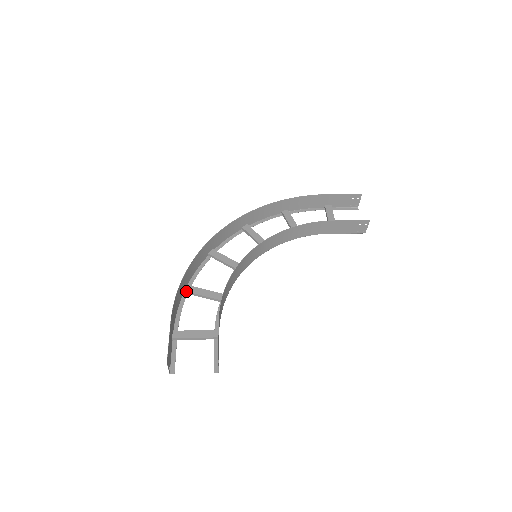
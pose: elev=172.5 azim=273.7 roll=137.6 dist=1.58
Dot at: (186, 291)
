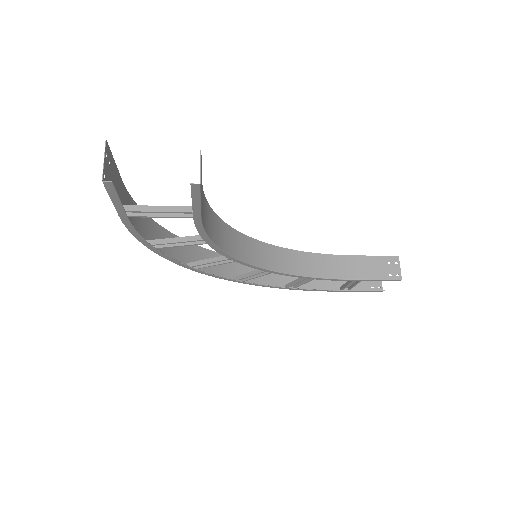
Dot at: (150, 240)
